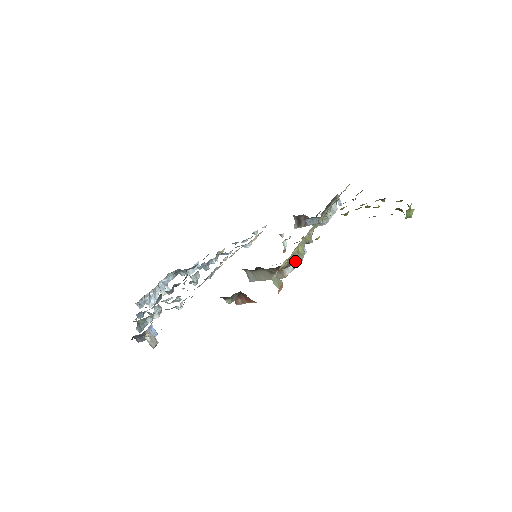
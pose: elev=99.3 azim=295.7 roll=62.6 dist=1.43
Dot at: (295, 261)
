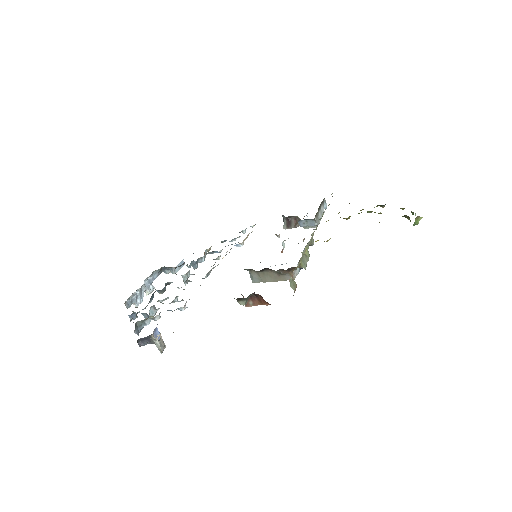
Dot at: (304, 263)
